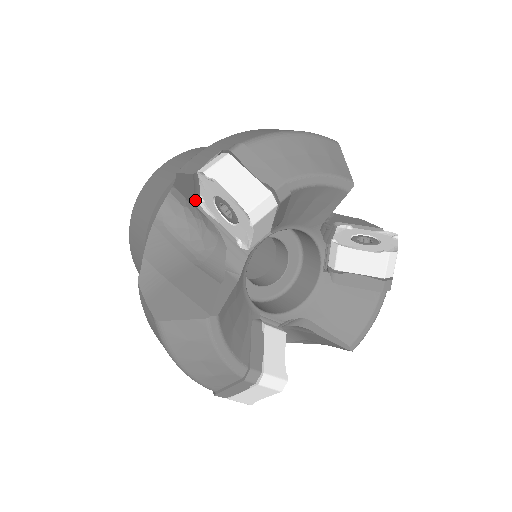
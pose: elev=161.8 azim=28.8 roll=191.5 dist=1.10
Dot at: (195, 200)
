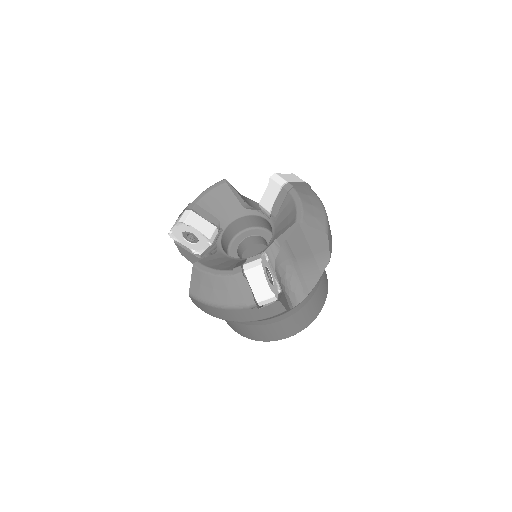
Dot at: (195, 256)
